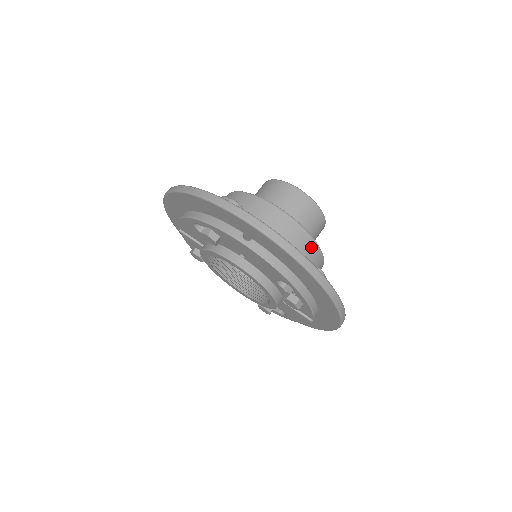
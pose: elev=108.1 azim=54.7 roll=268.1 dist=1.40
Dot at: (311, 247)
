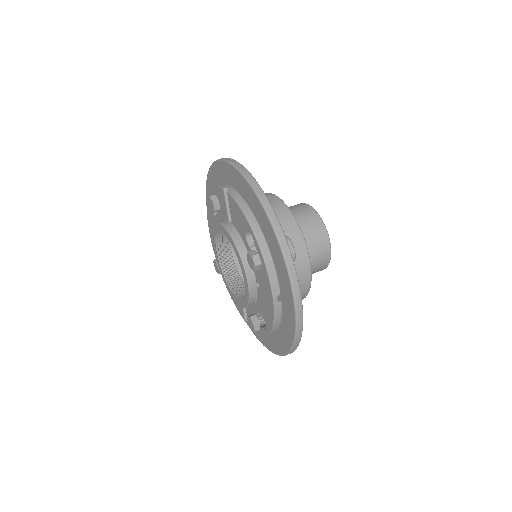
Dot at: occluded
